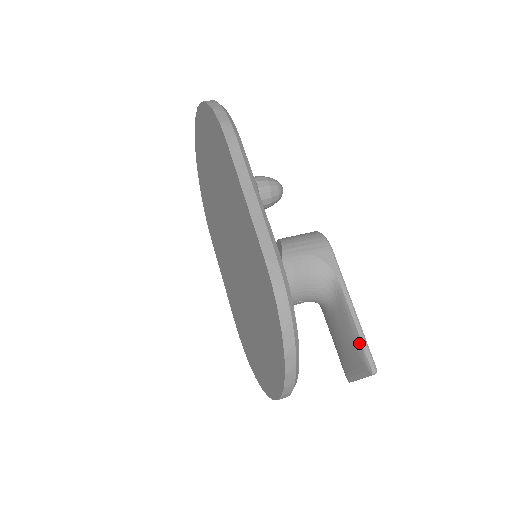
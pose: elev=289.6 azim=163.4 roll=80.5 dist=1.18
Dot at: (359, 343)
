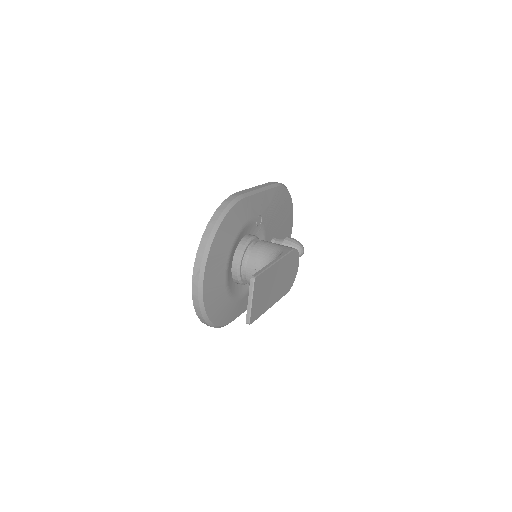
Dot at: occluded
